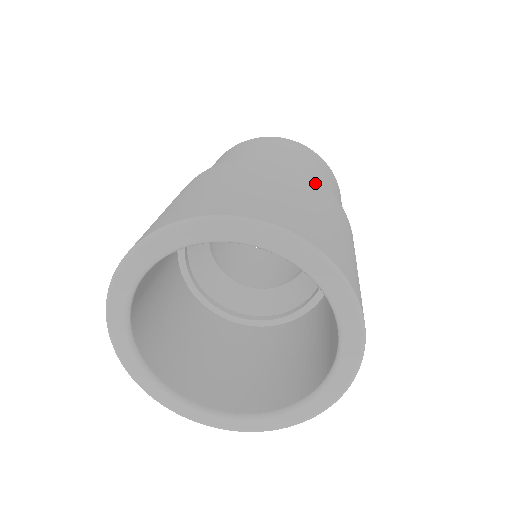
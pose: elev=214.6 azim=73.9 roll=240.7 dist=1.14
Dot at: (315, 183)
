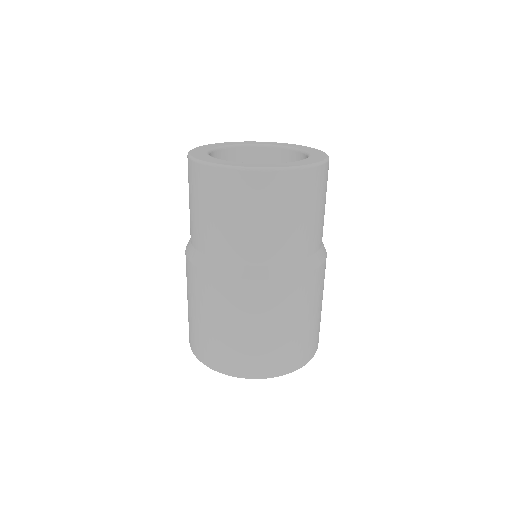
Dot at: occluded
